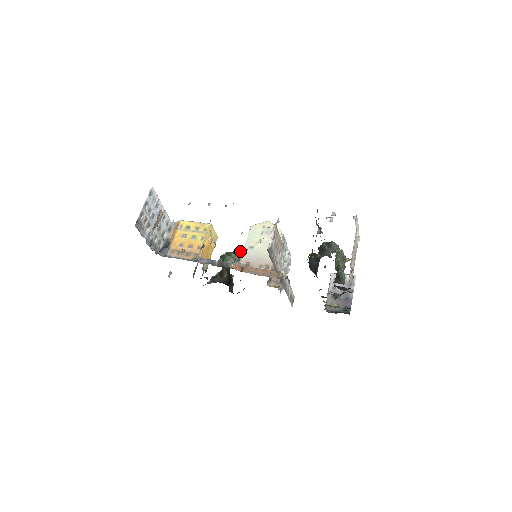
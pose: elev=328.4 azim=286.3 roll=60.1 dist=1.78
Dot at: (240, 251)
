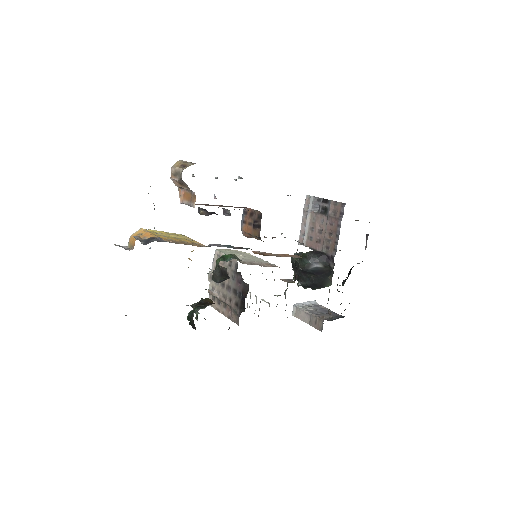
Dot at: (186, 305)
